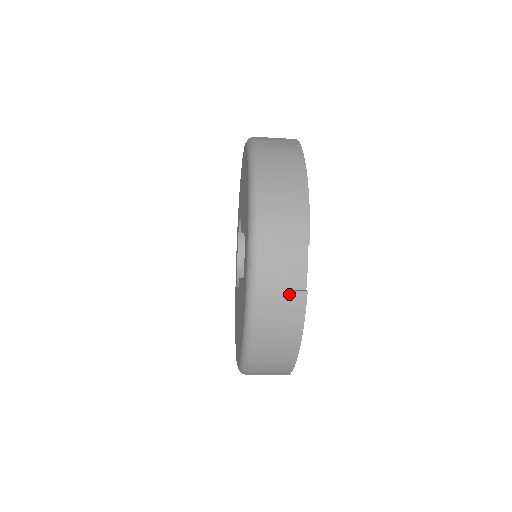
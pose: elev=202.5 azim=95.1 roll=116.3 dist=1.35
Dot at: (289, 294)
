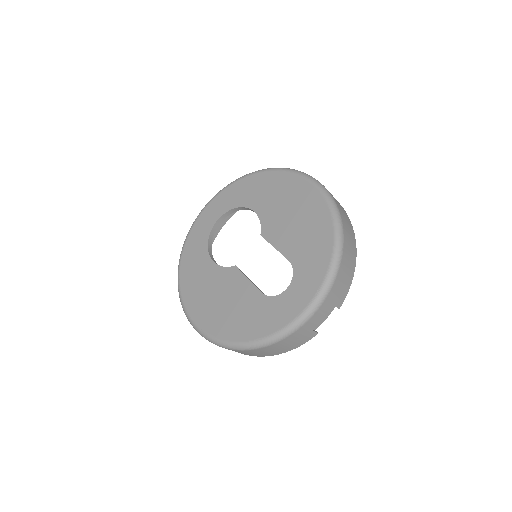
Dot at: (311, 332)
